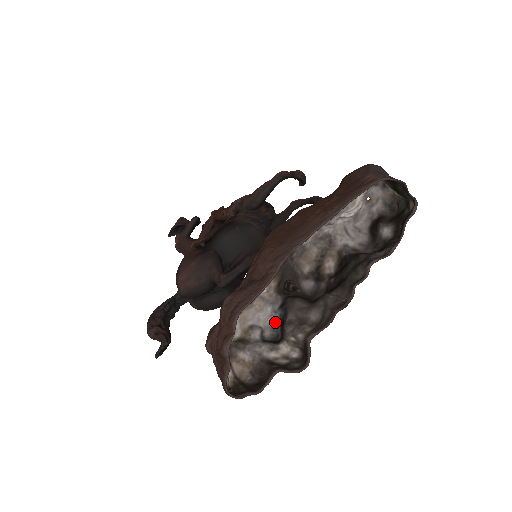
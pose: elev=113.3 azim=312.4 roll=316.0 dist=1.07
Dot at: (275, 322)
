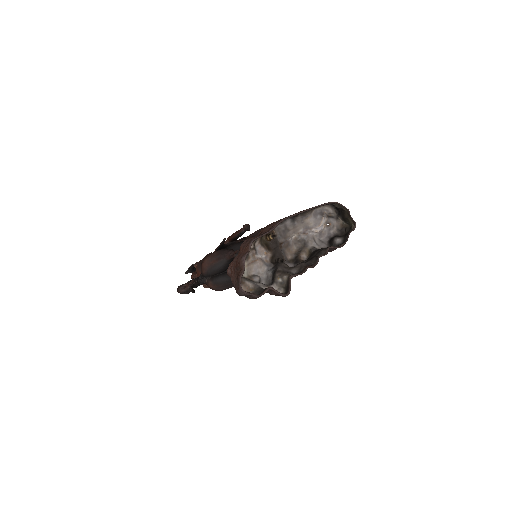
Dot at: (269, 276)
